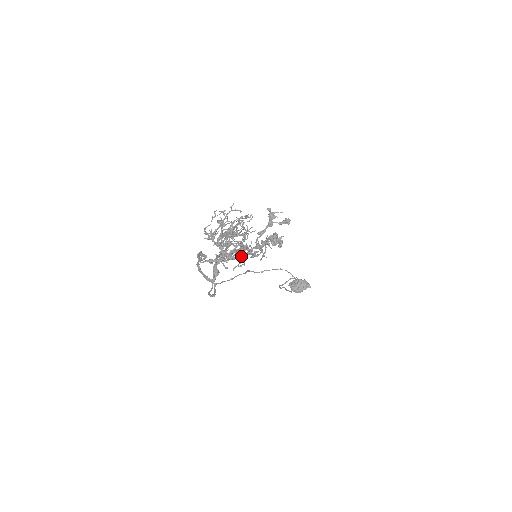
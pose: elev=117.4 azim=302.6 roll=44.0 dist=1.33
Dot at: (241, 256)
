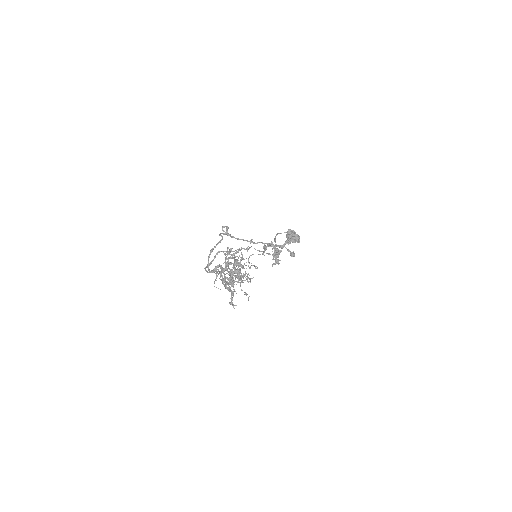
Dot at: occluded
